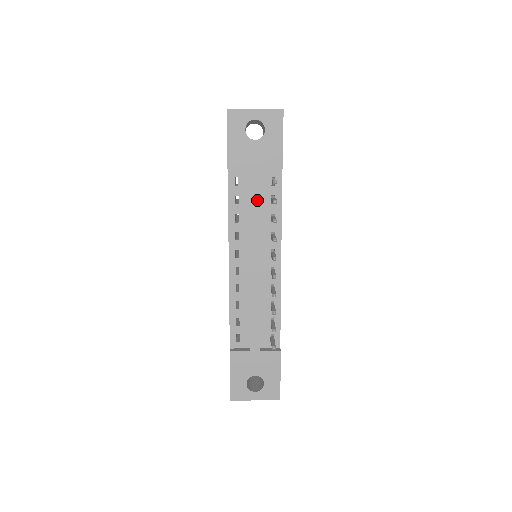
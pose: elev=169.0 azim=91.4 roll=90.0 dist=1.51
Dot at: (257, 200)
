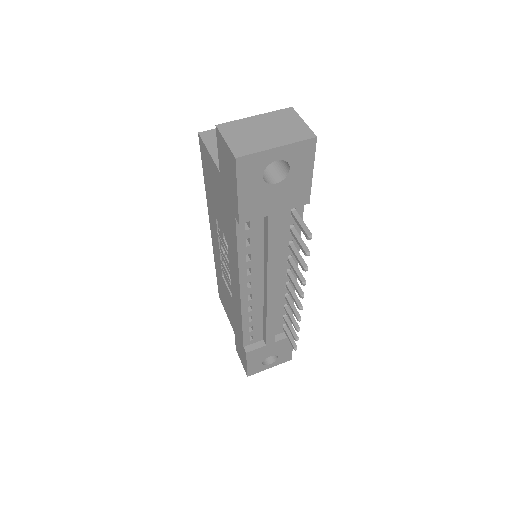
Dot at: (276, 241)
